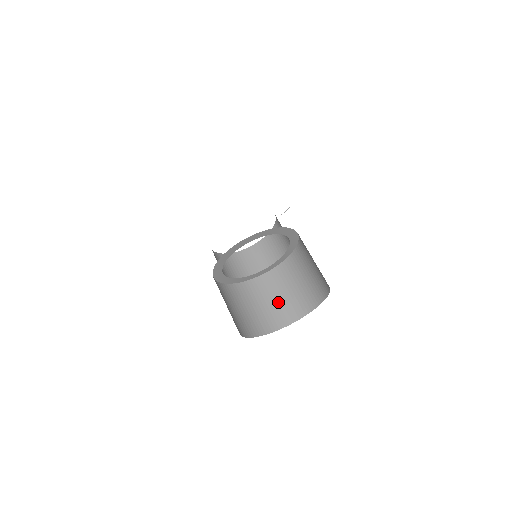
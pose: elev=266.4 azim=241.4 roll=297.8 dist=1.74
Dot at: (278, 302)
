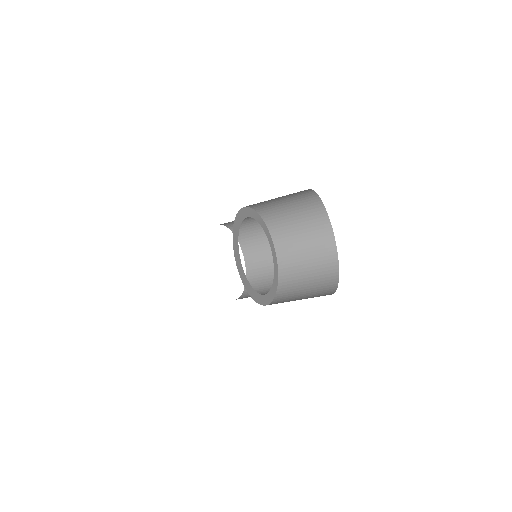
Dot at: (311, 283)
